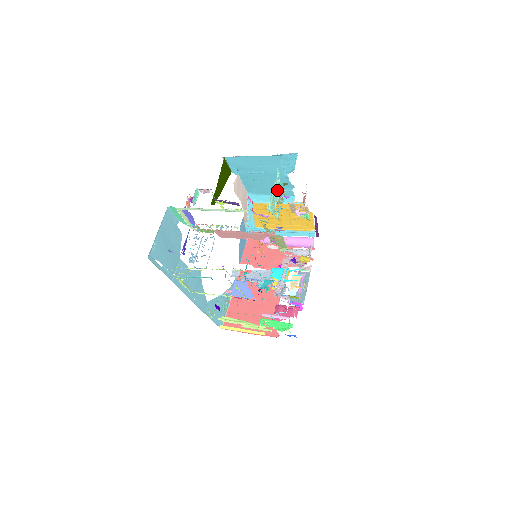
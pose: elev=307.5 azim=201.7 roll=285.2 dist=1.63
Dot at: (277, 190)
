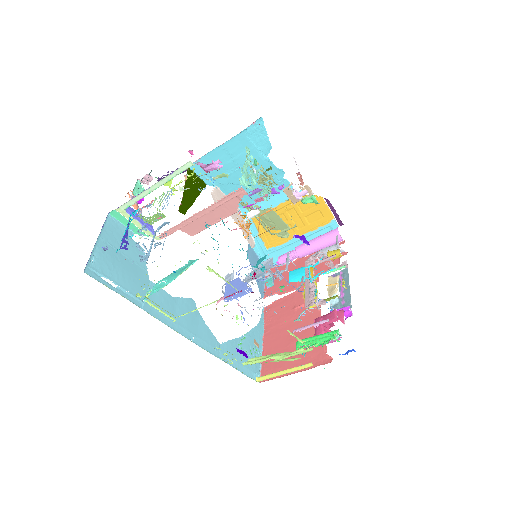
Dot at: occluded
